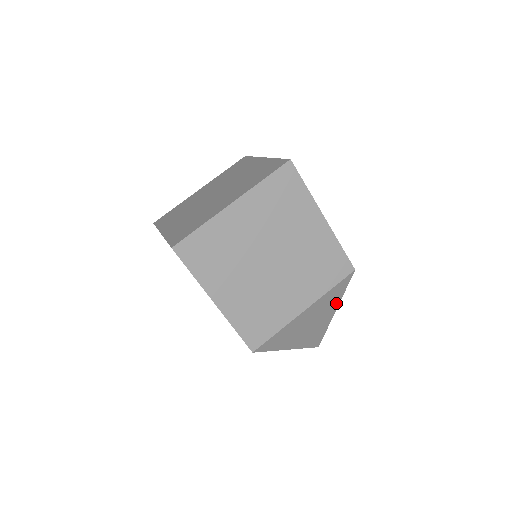
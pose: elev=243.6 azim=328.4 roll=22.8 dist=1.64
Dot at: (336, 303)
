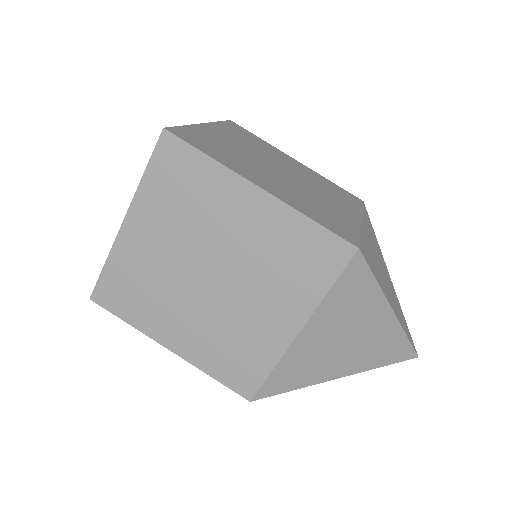
Dot at: (377, 300)
